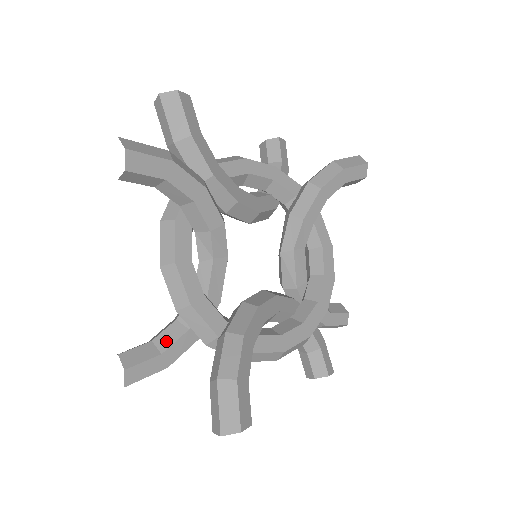
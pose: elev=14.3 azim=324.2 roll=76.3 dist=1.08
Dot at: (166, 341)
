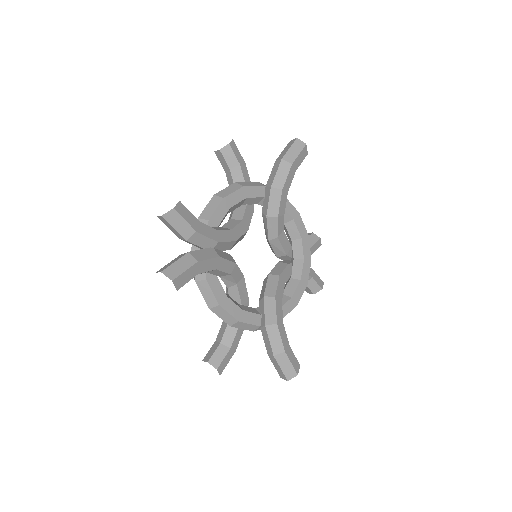
Dot at: (229, 340)
